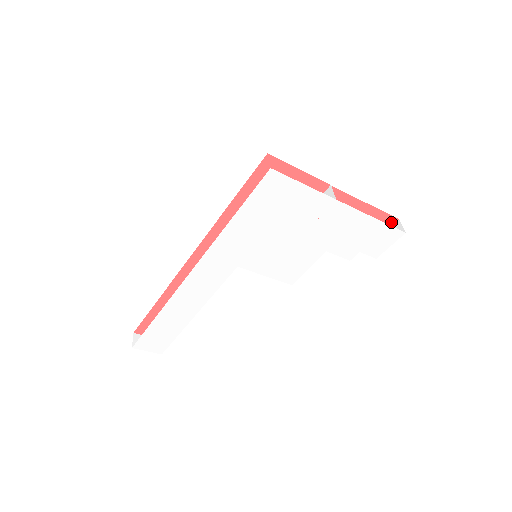
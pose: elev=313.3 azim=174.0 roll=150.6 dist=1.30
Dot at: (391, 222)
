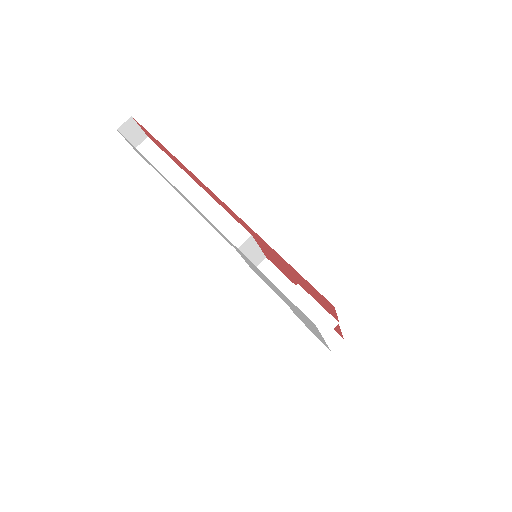
Dot at: (339, 334)
